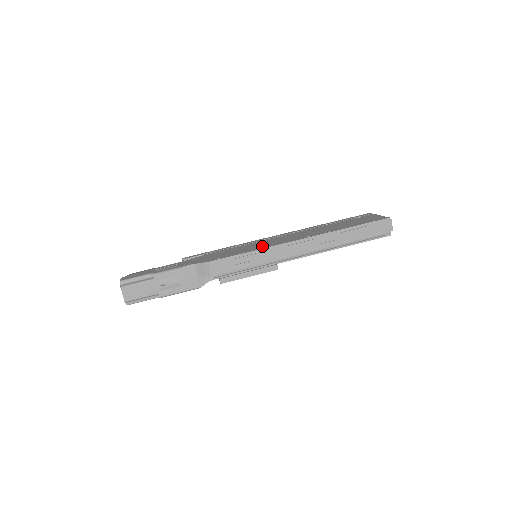
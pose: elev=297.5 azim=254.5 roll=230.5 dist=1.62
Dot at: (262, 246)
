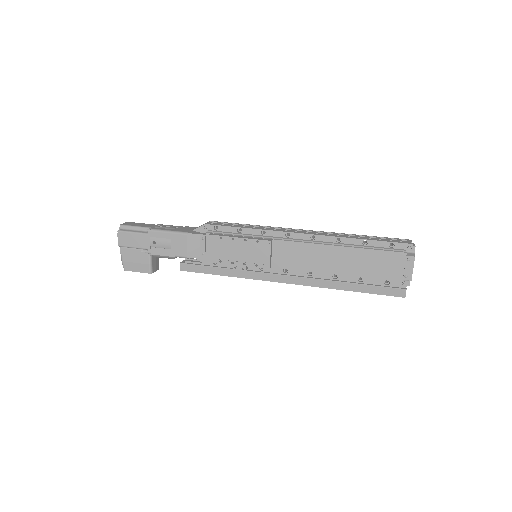
Dot at: occluded
